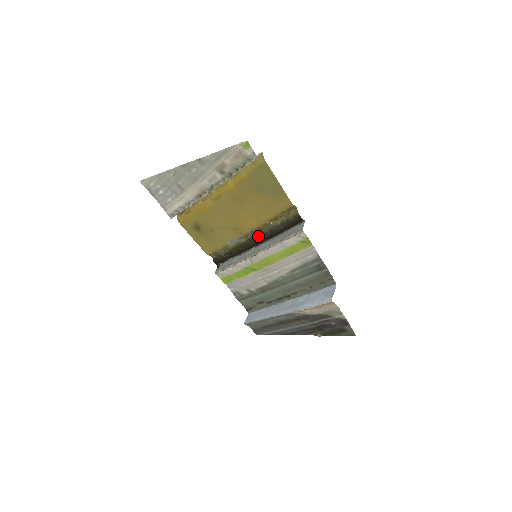
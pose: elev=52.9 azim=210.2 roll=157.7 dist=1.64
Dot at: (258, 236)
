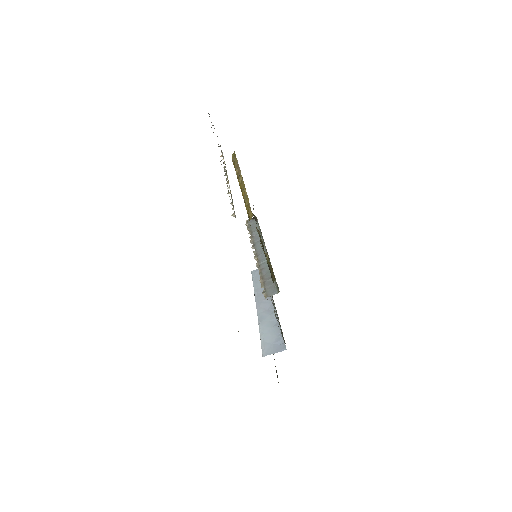
Dot at: occluded
